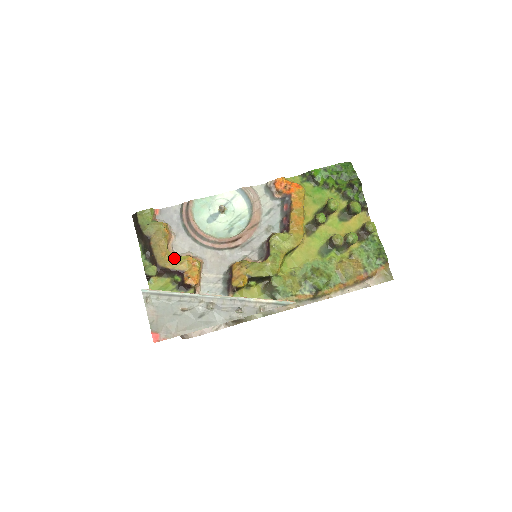
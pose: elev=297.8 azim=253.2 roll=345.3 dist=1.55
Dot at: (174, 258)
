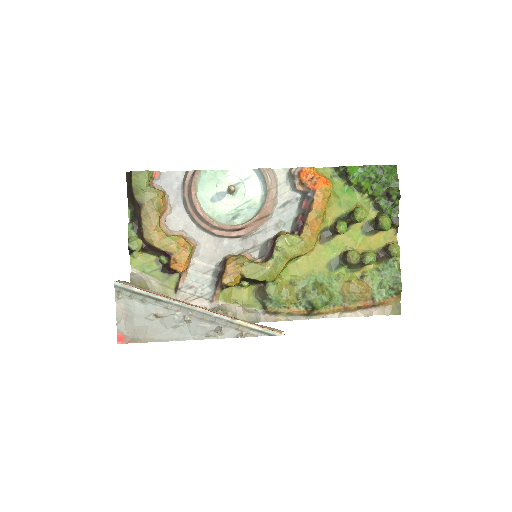
Dot at: (164, 236)
